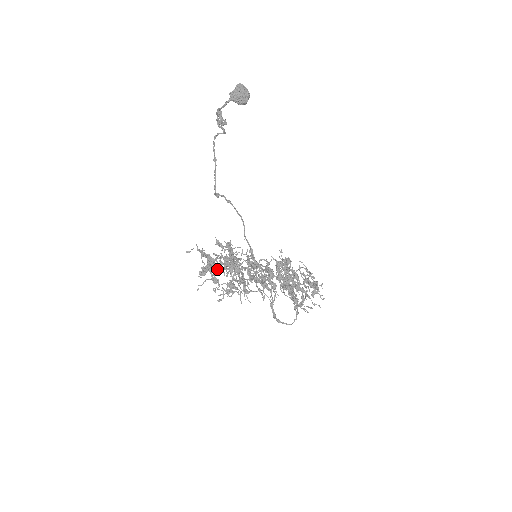
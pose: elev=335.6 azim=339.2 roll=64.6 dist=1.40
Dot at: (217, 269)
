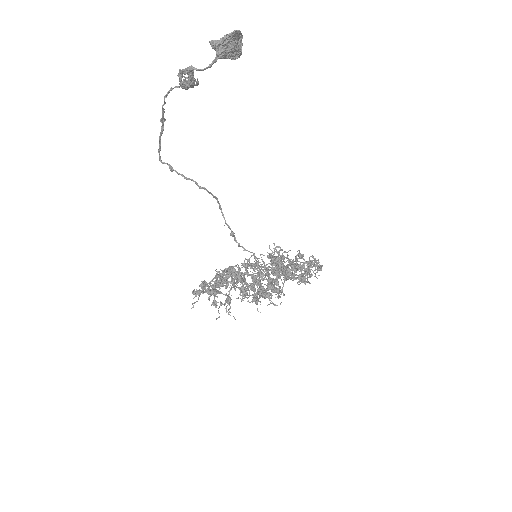
Dot at: occluded
